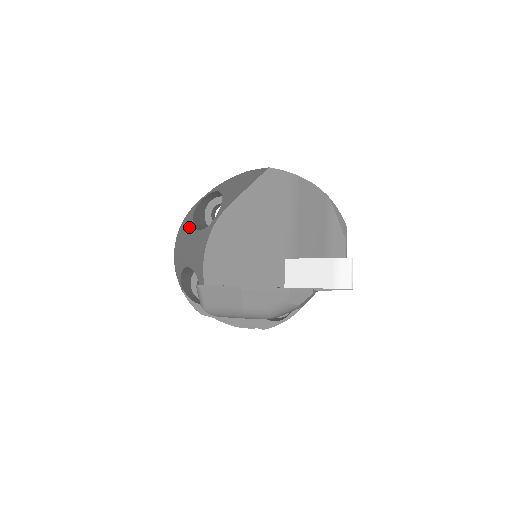
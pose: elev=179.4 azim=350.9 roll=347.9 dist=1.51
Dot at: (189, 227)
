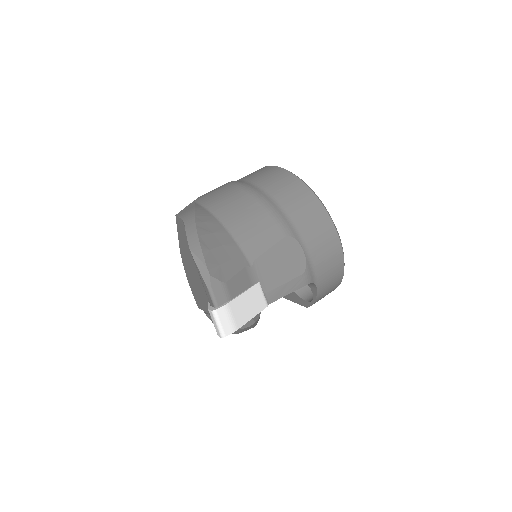
Dot at: occluded
